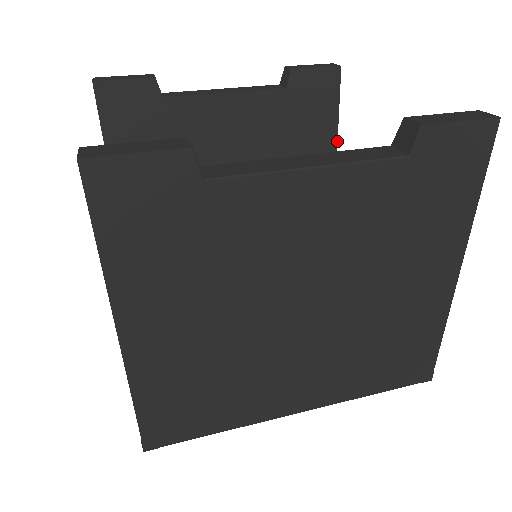
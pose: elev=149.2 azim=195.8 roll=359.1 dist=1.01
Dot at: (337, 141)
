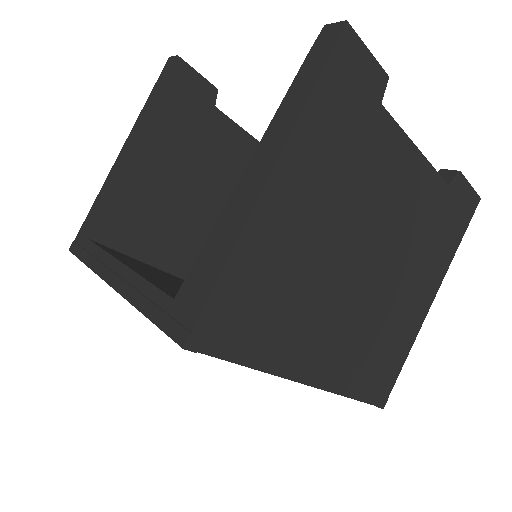
Dot at: occluded
